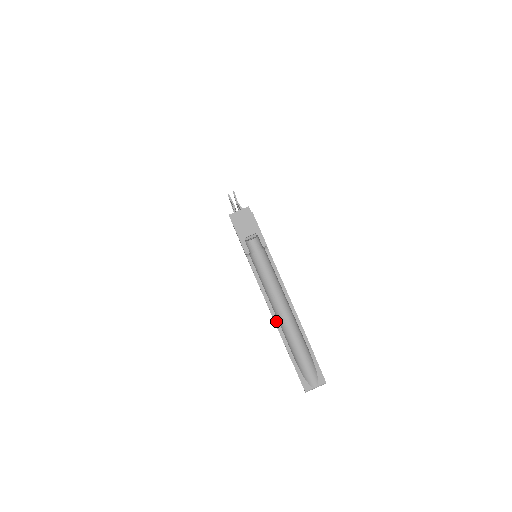
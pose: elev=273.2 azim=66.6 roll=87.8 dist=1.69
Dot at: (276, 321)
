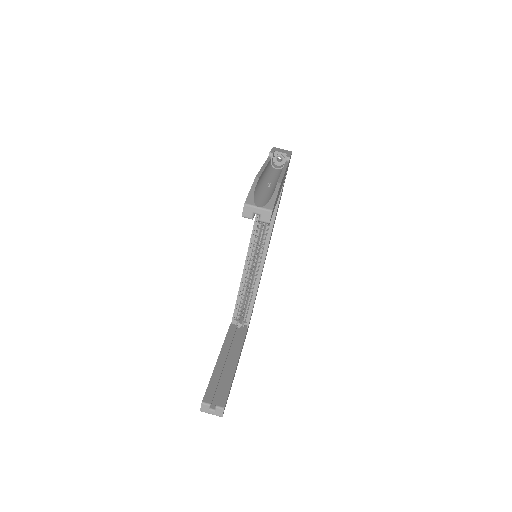
Dot at: (261, 170)
